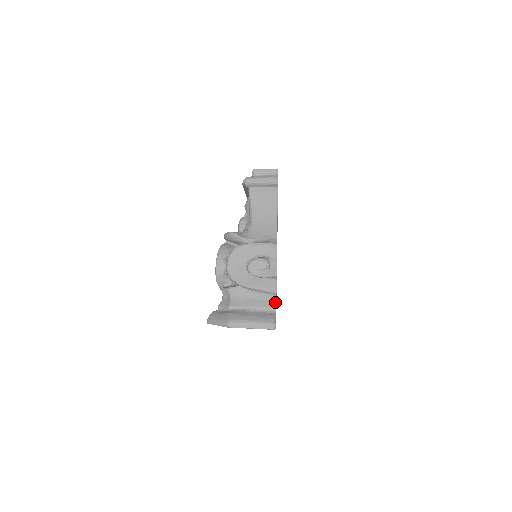
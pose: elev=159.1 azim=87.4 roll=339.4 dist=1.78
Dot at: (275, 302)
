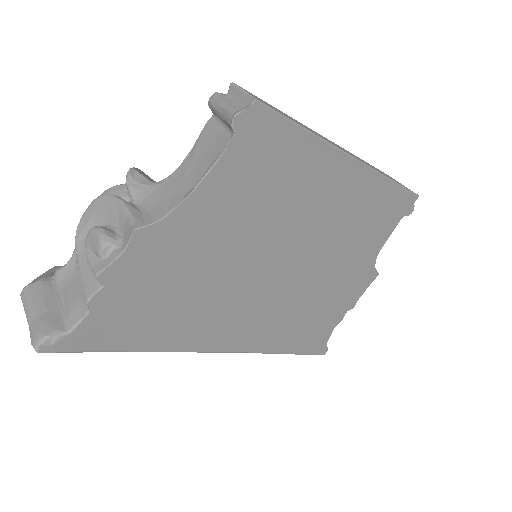
Dot at: (83, 317)
